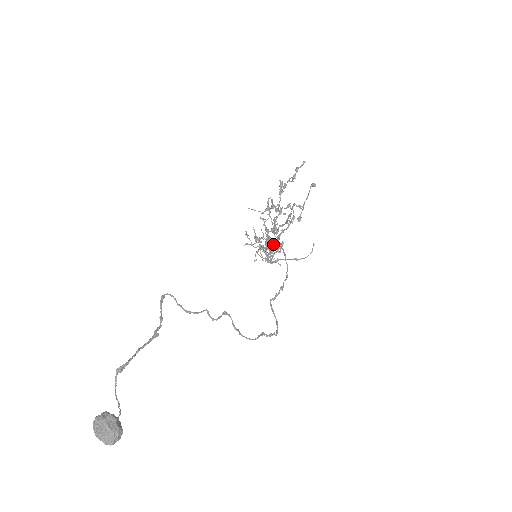
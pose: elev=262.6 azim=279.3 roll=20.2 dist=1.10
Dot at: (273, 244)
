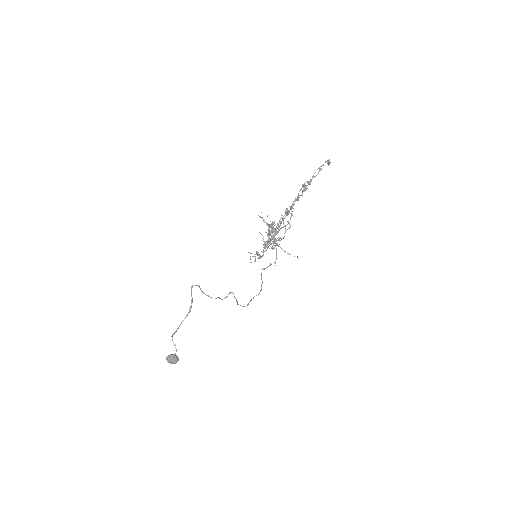
Dot at: (272, 238)
